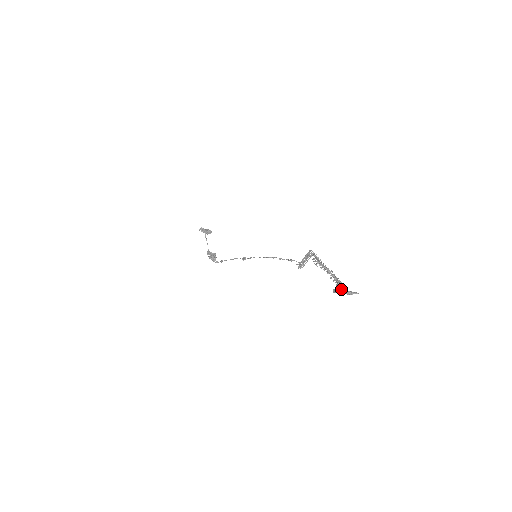
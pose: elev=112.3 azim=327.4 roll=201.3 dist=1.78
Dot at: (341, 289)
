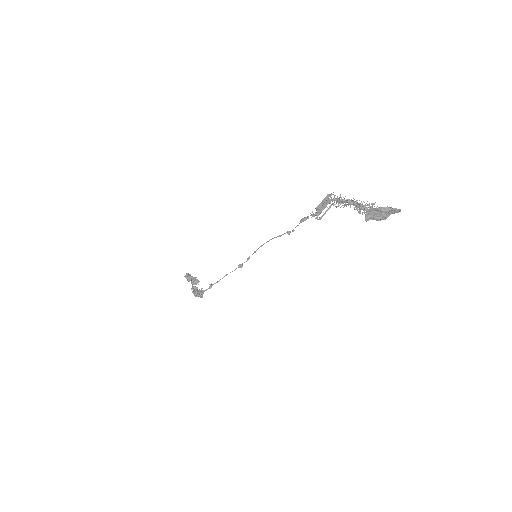
Dot at: (376, 209)
